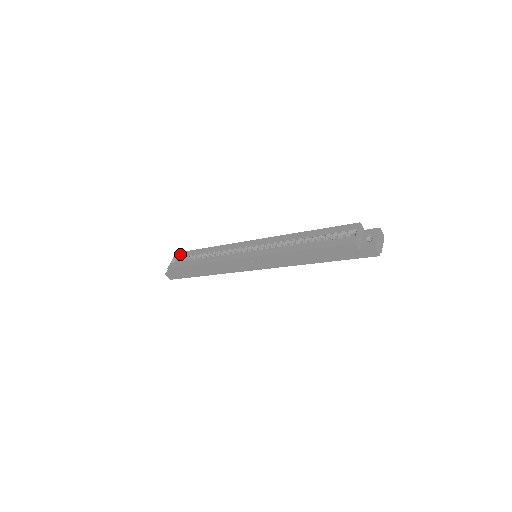
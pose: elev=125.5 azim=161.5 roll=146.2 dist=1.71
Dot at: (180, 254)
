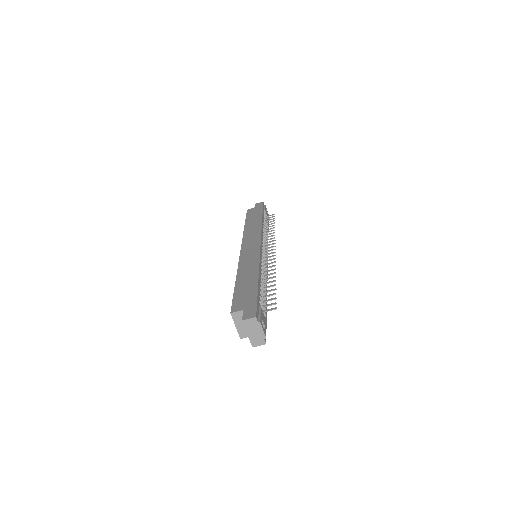
Dot at: occluded
